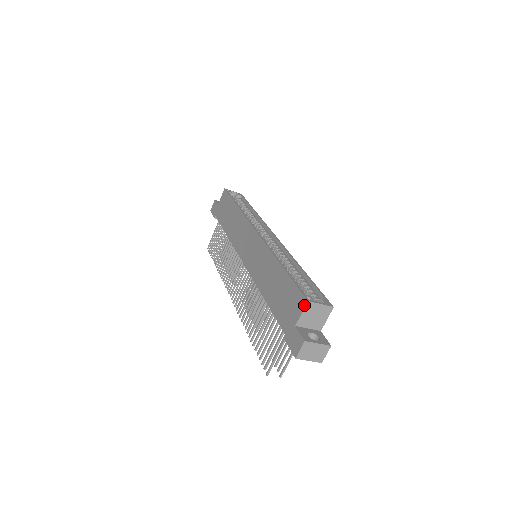
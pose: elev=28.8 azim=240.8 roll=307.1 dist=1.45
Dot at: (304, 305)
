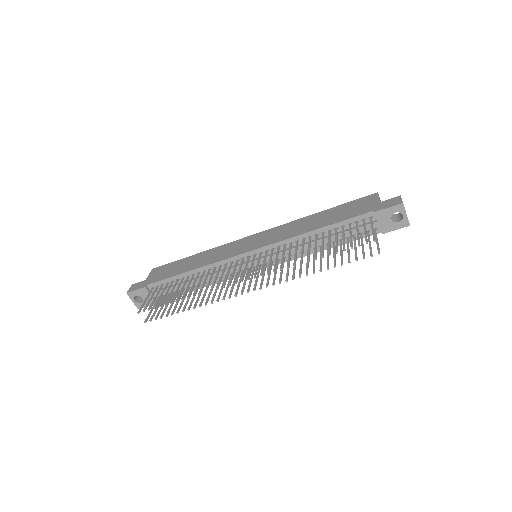
Dot at: (376, 194)
